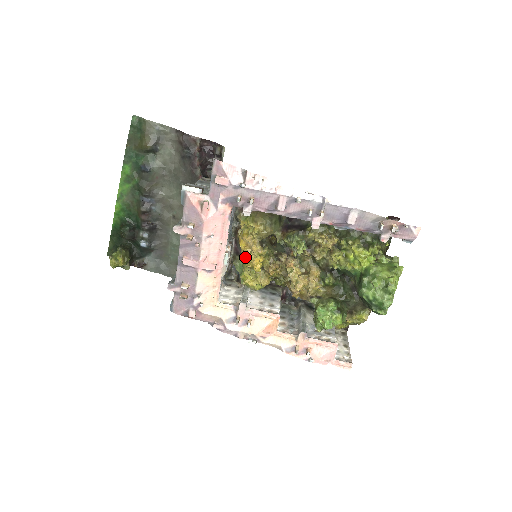
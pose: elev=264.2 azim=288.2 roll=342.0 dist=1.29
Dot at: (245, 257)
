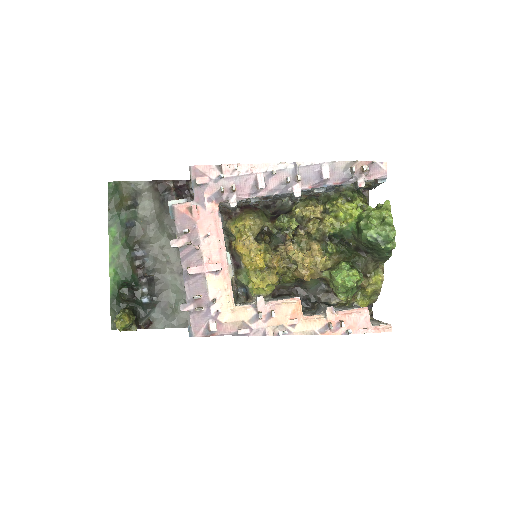
Dot at: (246, 260)
